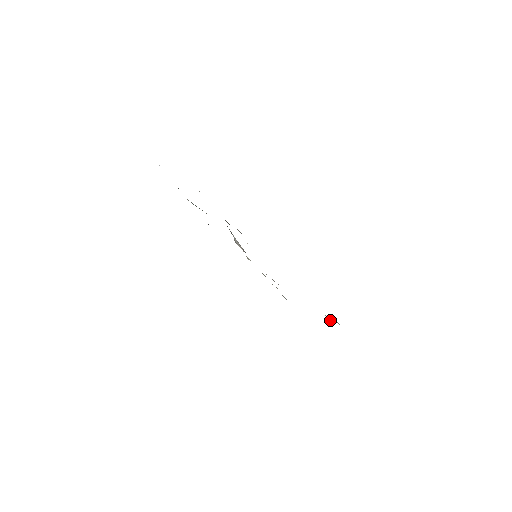
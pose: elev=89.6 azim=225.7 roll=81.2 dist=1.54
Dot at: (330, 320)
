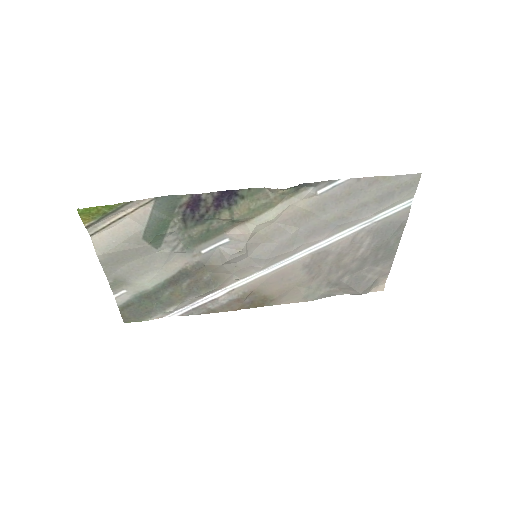
Dot at: (372, 283)
